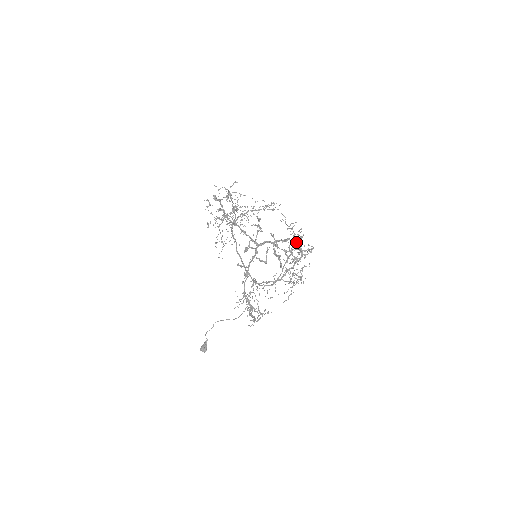
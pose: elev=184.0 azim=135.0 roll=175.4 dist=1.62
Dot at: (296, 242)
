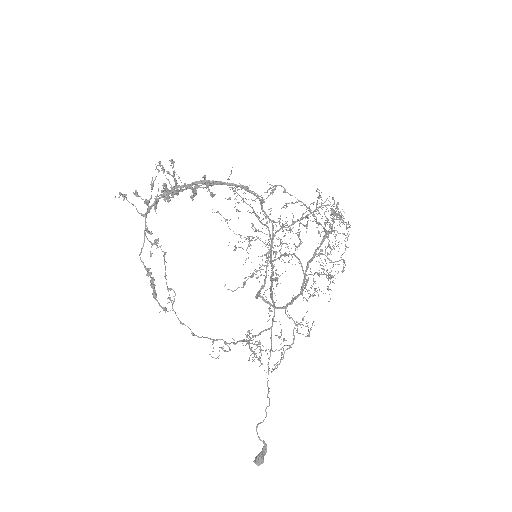
Dot at: (331, 226)
